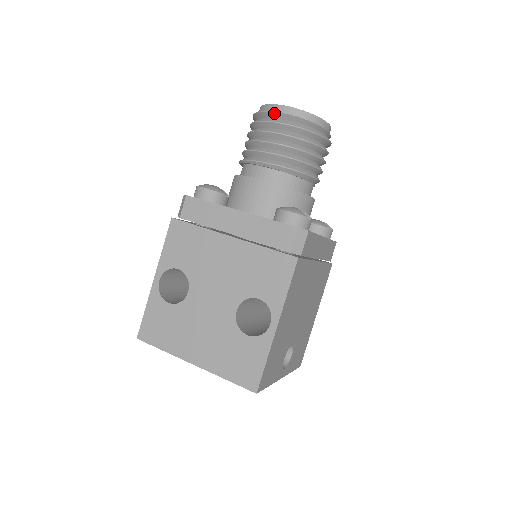
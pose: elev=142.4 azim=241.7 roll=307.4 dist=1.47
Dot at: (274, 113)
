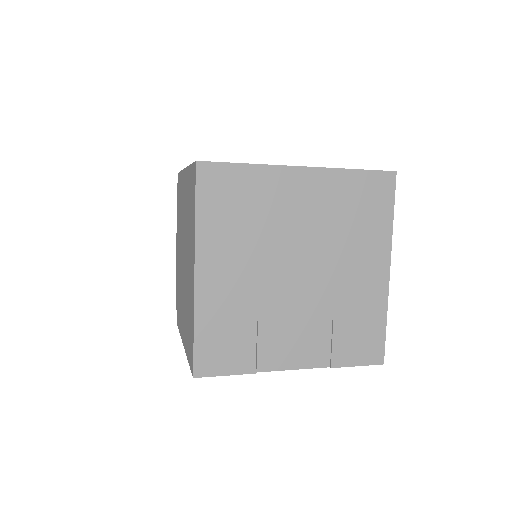
Dot at: occluded
